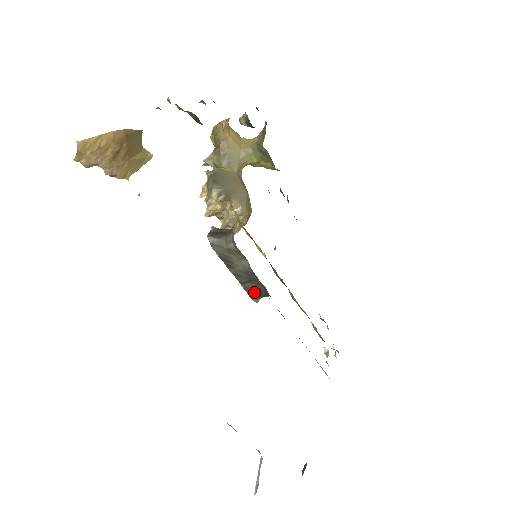
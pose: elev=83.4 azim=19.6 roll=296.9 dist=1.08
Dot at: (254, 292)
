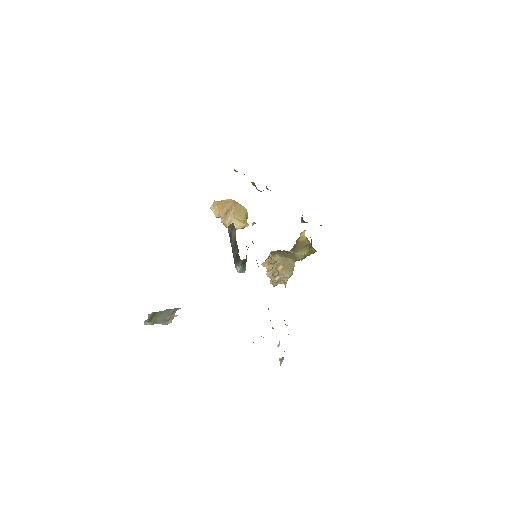
Dot at: (236, 259)
